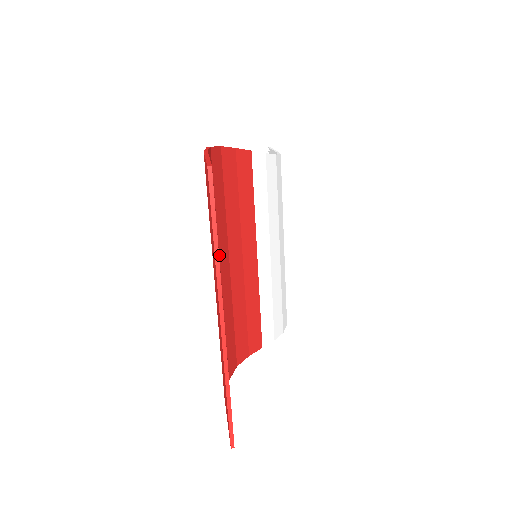
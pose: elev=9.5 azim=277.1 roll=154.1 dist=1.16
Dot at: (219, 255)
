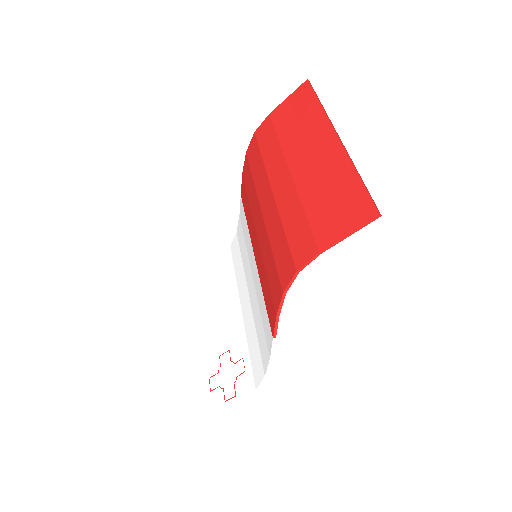
Dot at: (271, 182)
